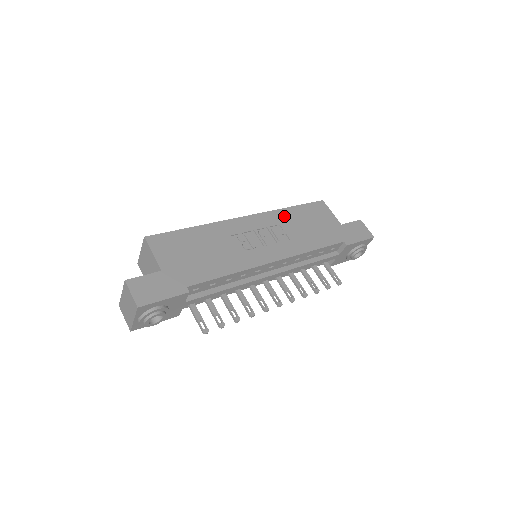
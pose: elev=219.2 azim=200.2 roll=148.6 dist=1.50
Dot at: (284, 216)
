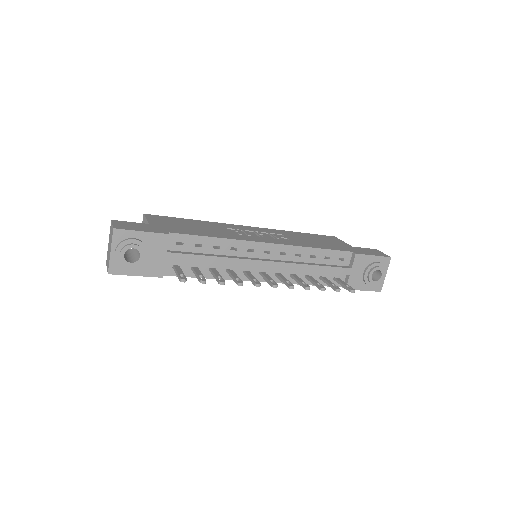
Dot at: (289, 233)
